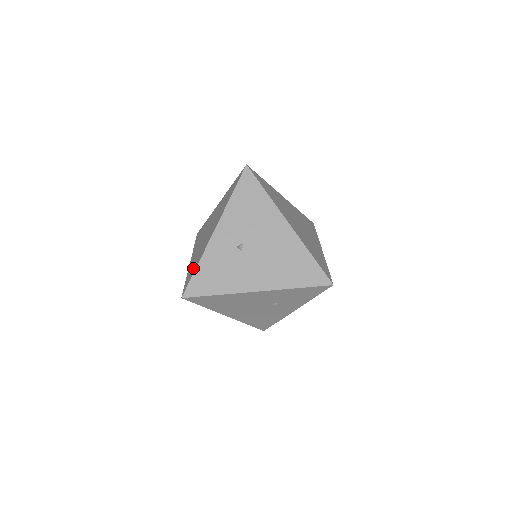
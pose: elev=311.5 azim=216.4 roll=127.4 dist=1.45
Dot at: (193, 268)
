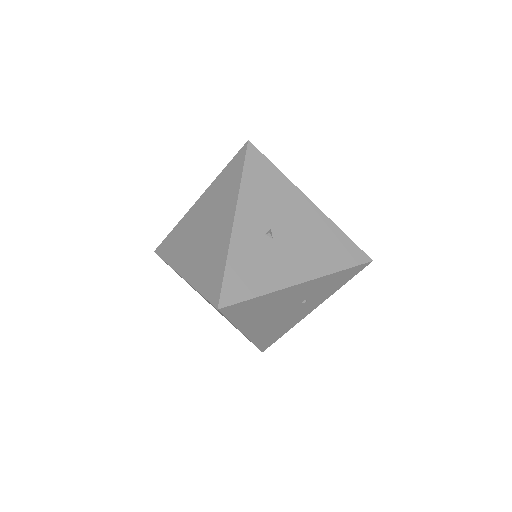
Dot at: (212, 272)
